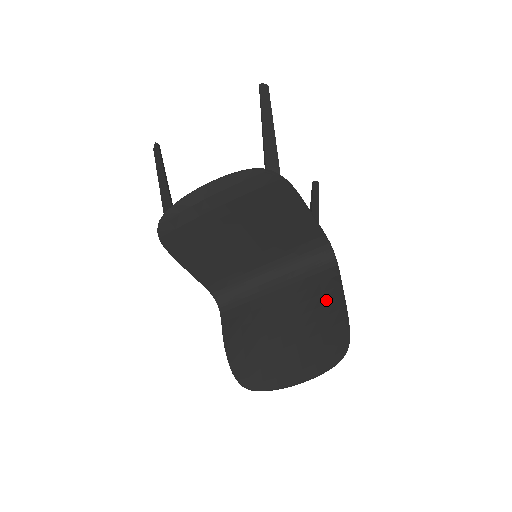
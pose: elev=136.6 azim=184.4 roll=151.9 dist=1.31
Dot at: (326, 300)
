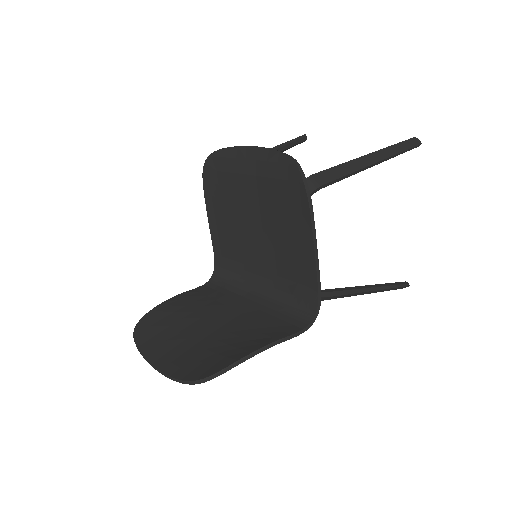
Dot at: (254, 338)
